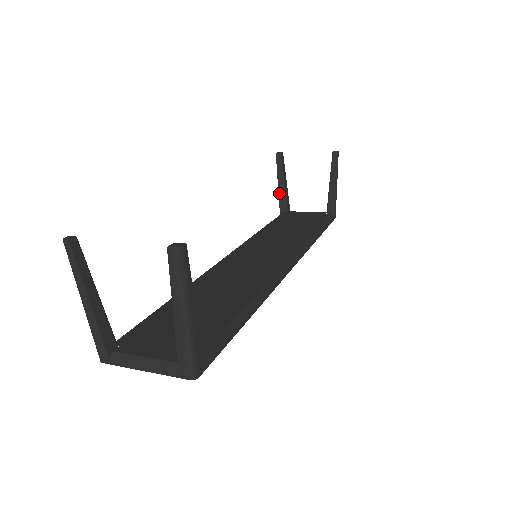
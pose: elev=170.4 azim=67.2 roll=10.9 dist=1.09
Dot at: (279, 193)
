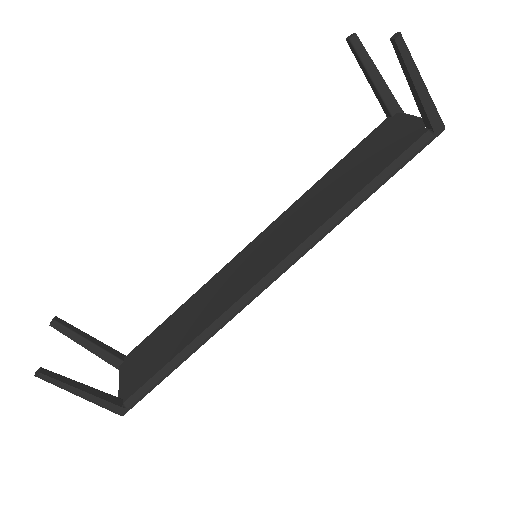
Dot at: (374, 92)
